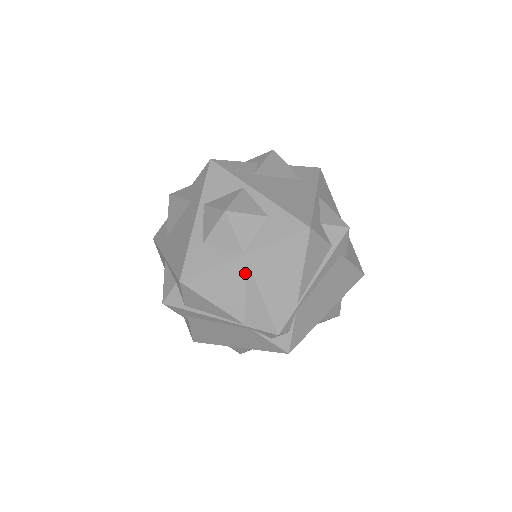
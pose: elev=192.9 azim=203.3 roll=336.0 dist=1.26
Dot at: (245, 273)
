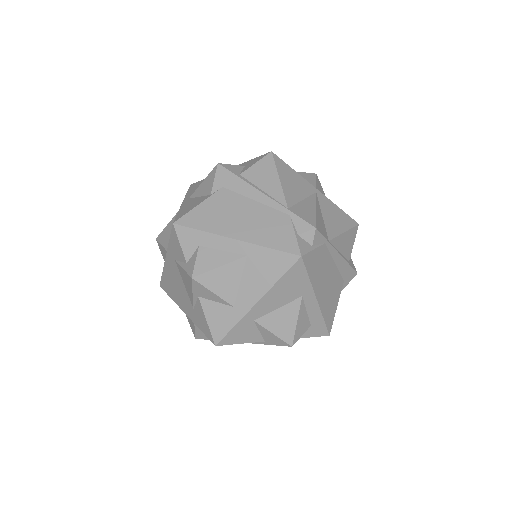
Dot at: (311, 194)
